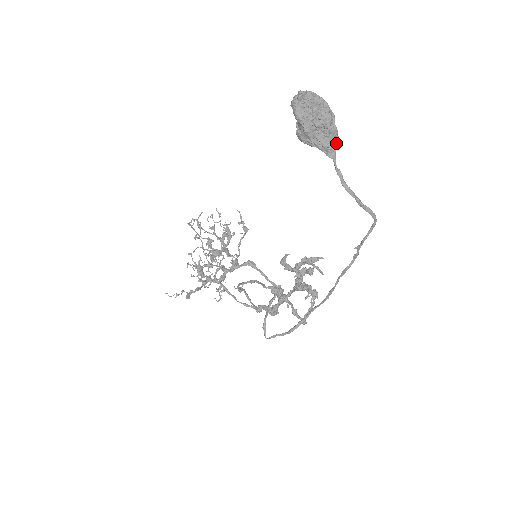
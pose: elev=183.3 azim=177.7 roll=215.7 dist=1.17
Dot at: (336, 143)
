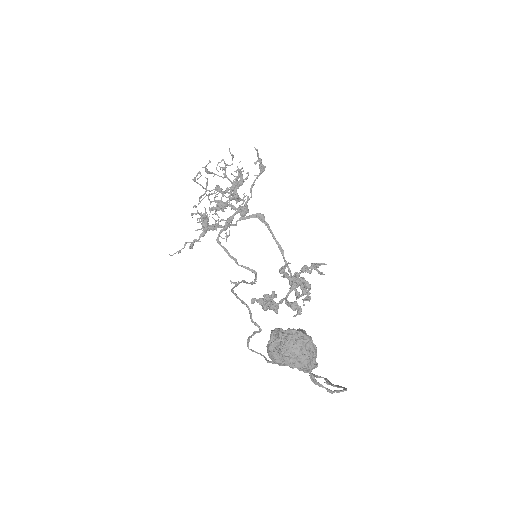
Dot at: (314, 368)
